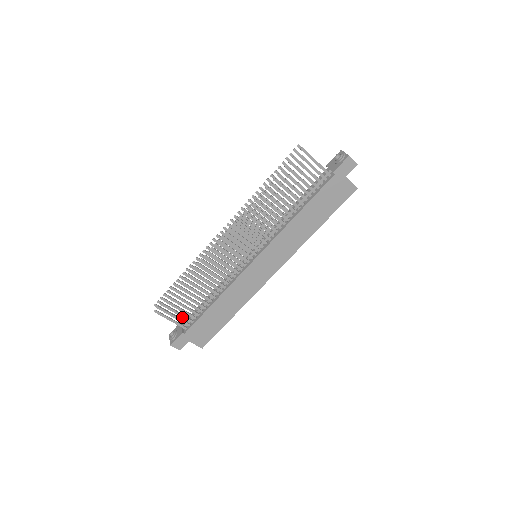
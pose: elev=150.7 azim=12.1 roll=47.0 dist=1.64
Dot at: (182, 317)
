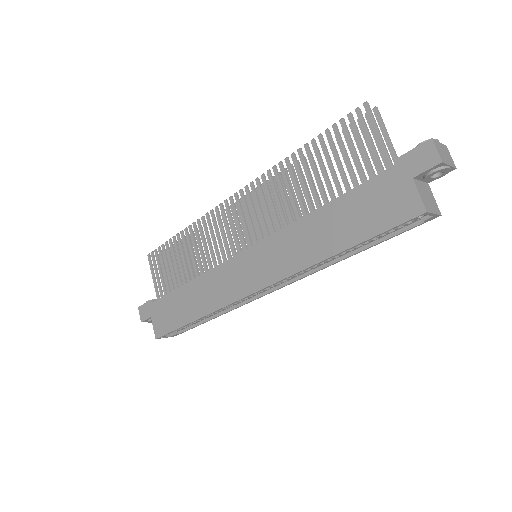
Dot at: (162, 282)
